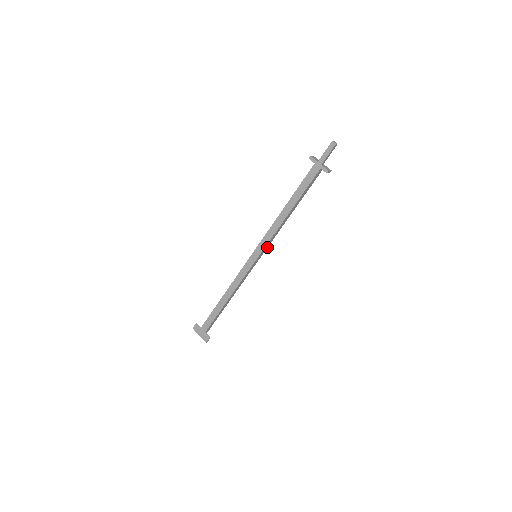
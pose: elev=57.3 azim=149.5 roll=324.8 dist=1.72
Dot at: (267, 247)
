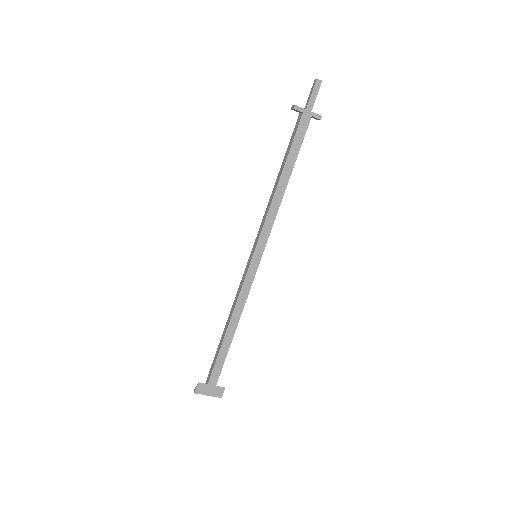
Dot at: occluded
